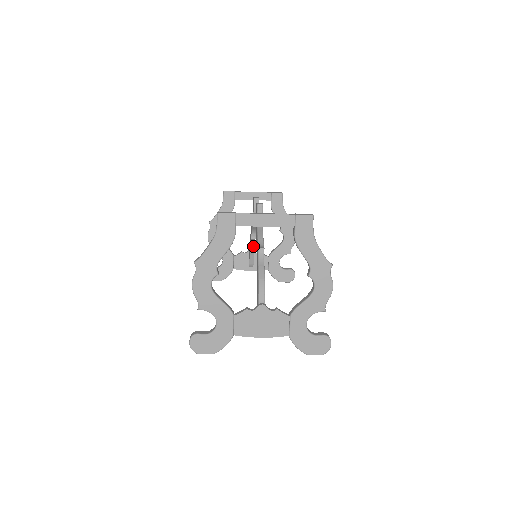
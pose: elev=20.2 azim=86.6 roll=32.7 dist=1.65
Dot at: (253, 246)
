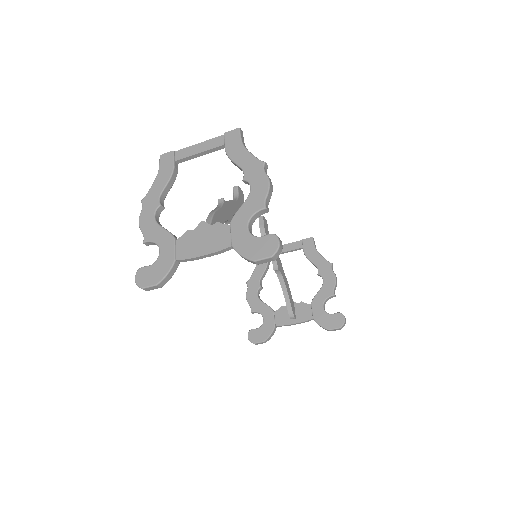
Dot at: (284, 286)
